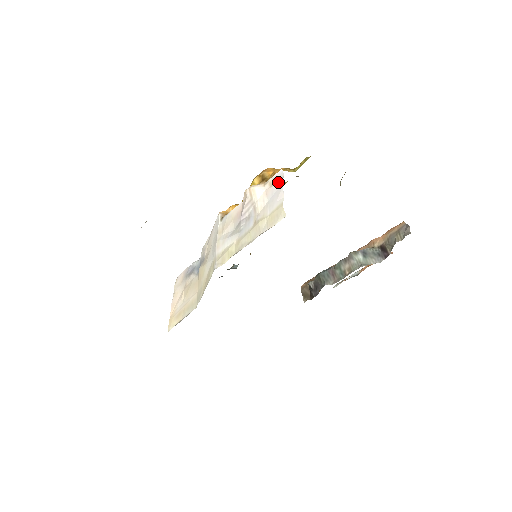
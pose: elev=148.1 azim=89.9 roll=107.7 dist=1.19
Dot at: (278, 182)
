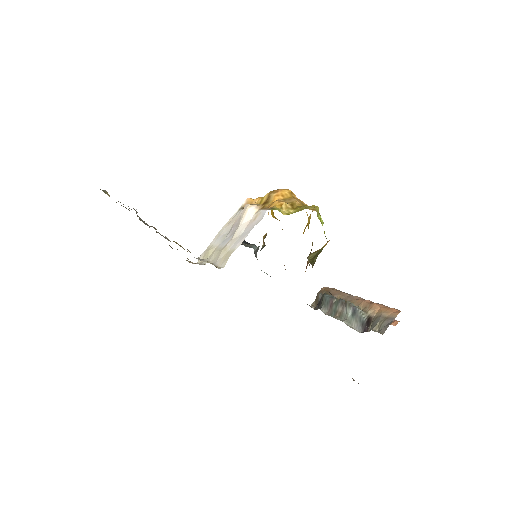
Dot at: (255, 222)
